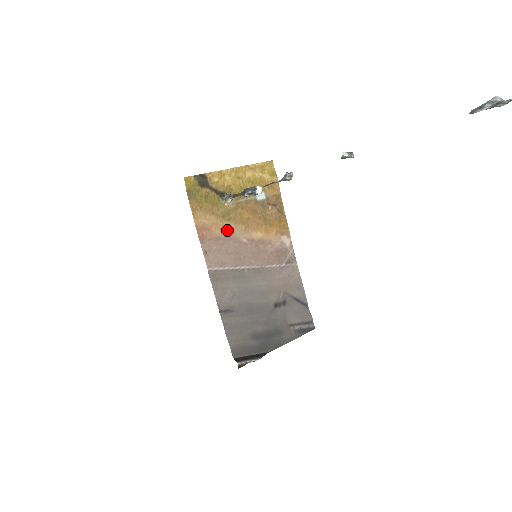
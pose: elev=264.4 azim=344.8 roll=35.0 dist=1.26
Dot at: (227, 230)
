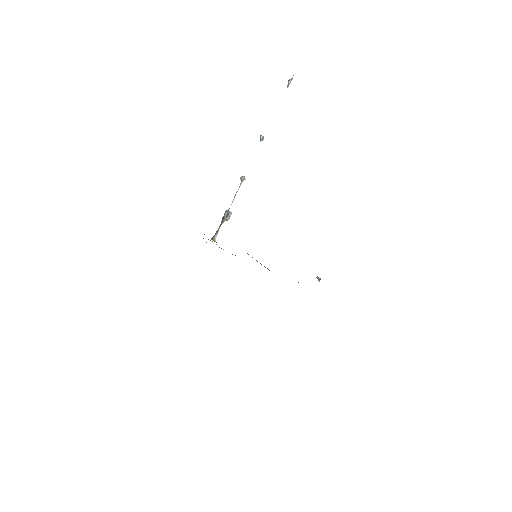
Dot at: occluded
